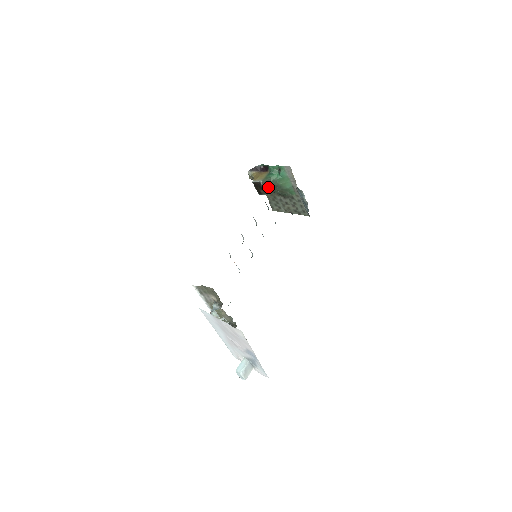
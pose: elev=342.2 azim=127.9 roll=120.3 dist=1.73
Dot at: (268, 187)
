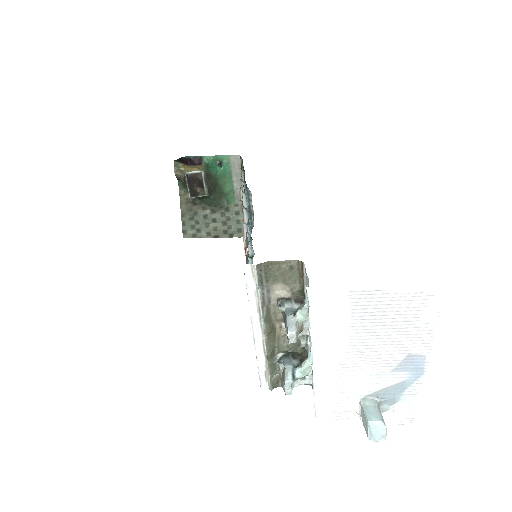
Dot at: (209, 183)
